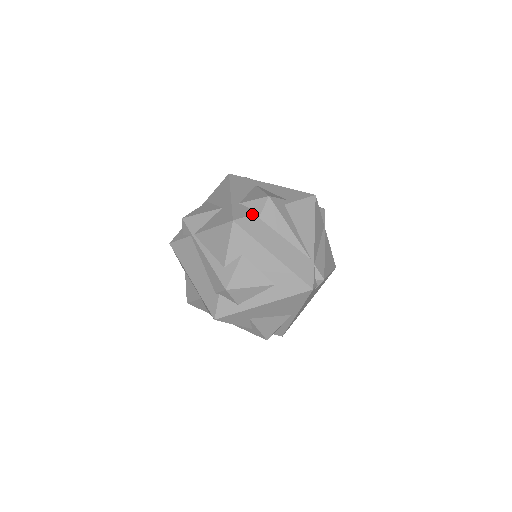
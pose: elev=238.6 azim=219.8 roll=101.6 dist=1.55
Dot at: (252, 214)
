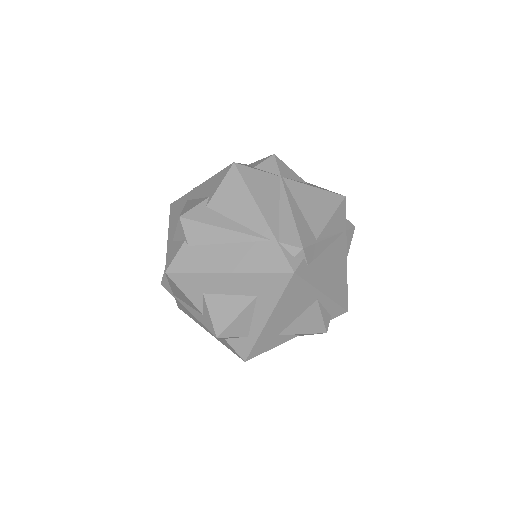
Dot at: (179, 248)
